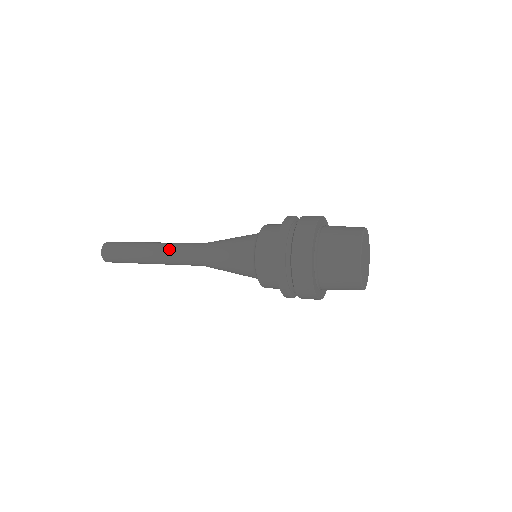
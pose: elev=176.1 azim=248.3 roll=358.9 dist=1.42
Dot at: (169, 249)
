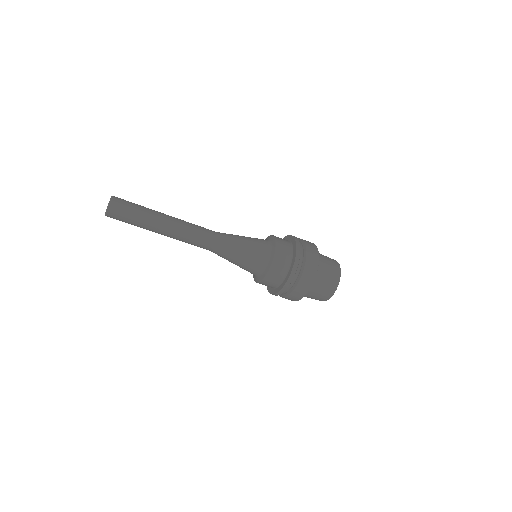
Dot at: occluded
